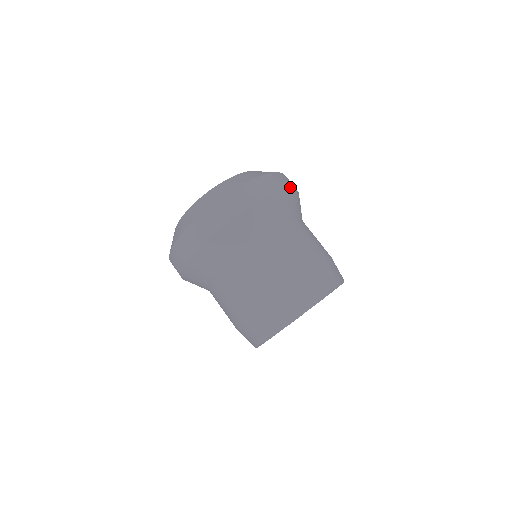
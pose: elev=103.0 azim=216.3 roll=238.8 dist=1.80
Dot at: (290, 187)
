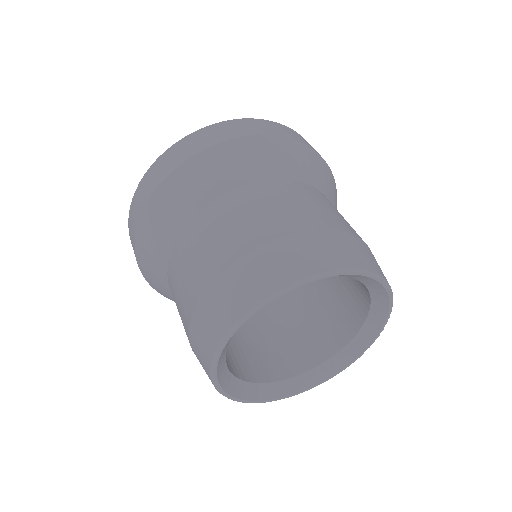
Dot at: (301, 141)
